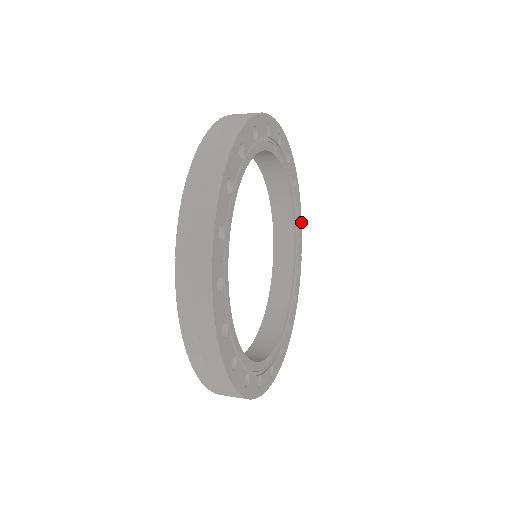
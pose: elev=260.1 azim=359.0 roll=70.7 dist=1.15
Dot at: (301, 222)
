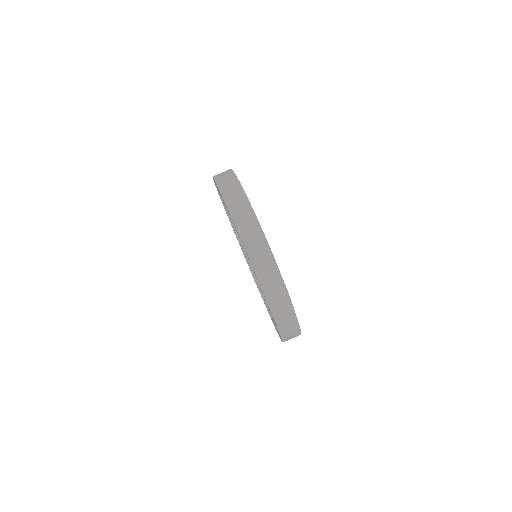
Dot at: occluded
